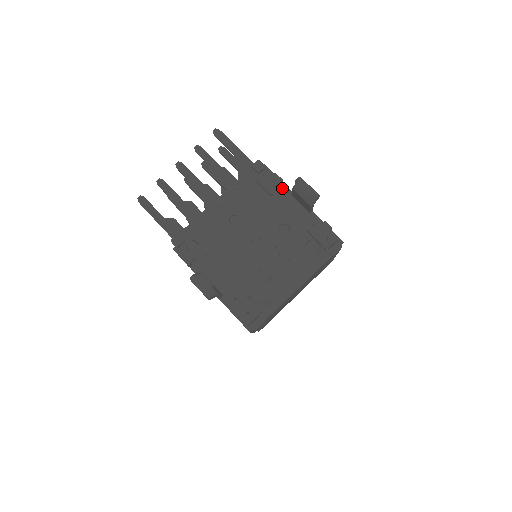
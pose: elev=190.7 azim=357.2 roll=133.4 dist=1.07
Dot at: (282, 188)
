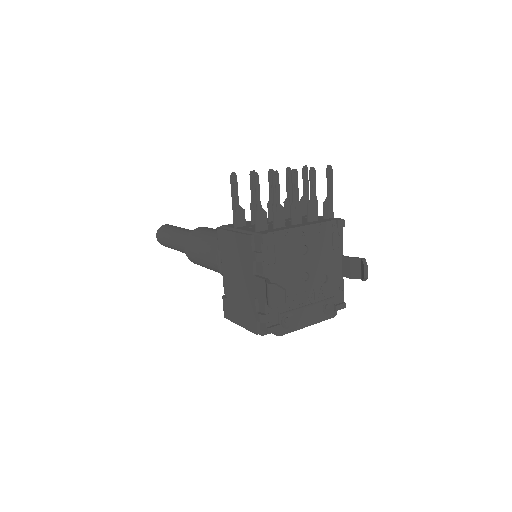
Dot at: (341, 249)
